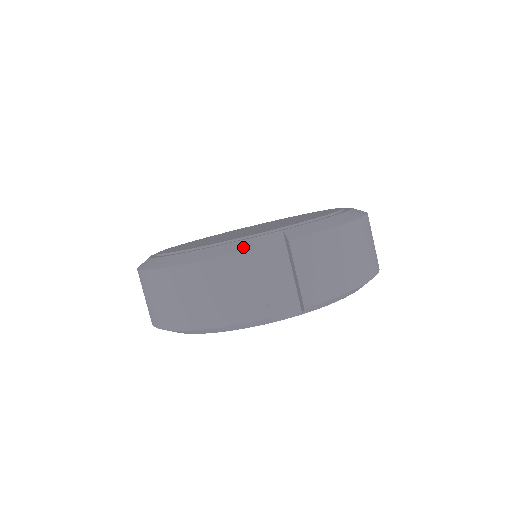
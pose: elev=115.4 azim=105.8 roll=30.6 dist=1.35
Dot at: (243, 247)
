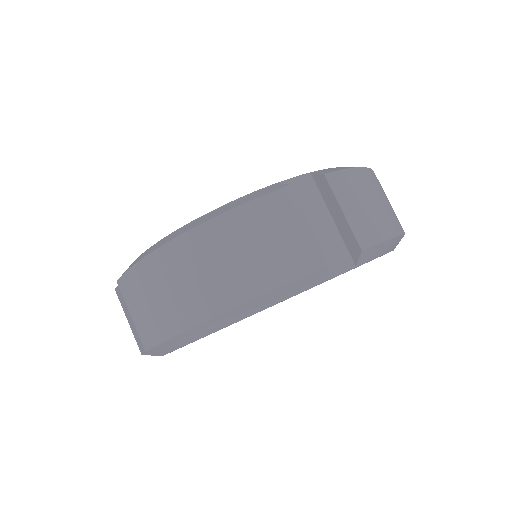
Dot at: (274, 188)
